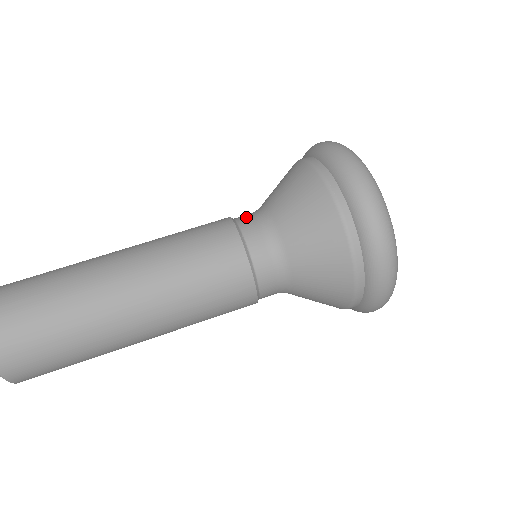
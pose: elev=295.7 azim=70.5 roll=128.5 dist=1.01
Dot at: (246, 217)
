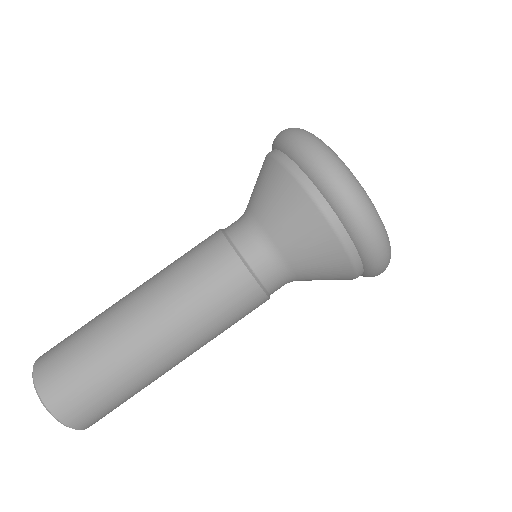
Dot at: (239, 232)
